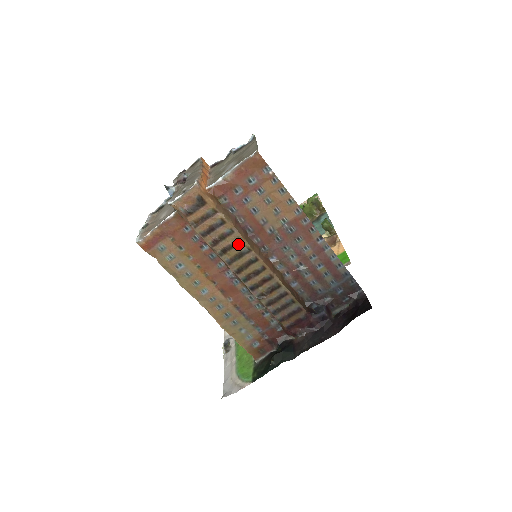
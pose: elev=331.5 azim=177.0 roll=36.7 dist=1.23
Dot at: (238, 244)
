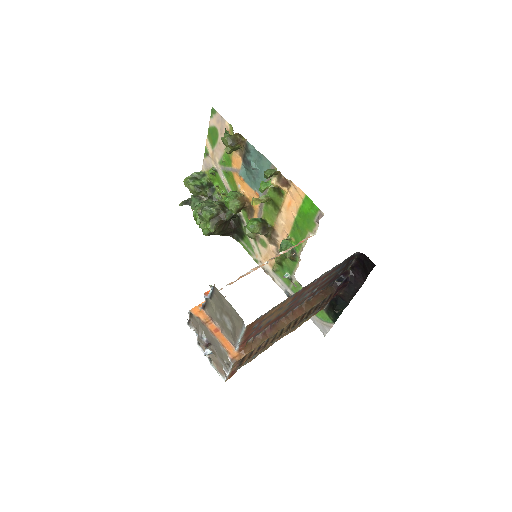
Dot at: (276, 334)
